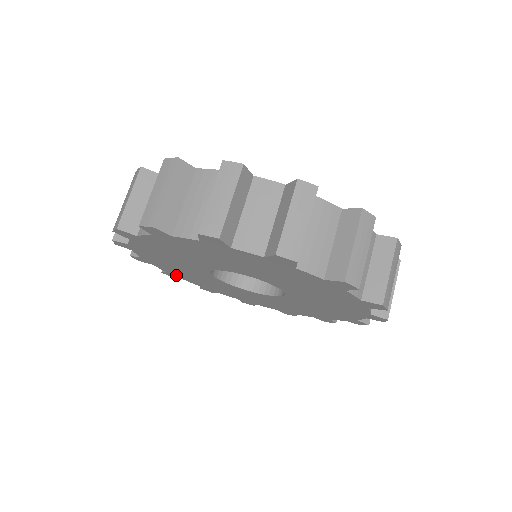
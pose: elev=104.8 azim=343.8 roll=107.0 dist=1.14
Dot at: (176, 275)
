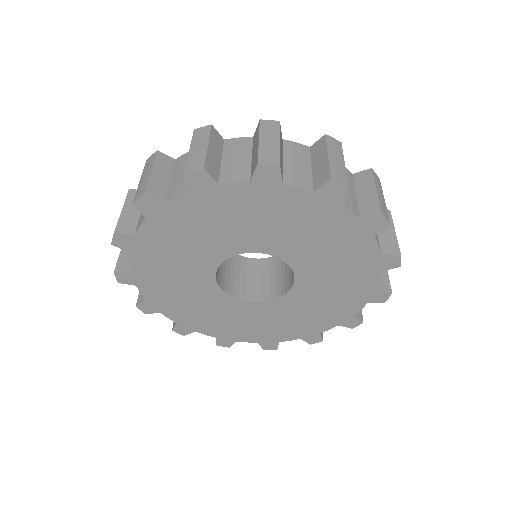
Dot at: (266, 340)
